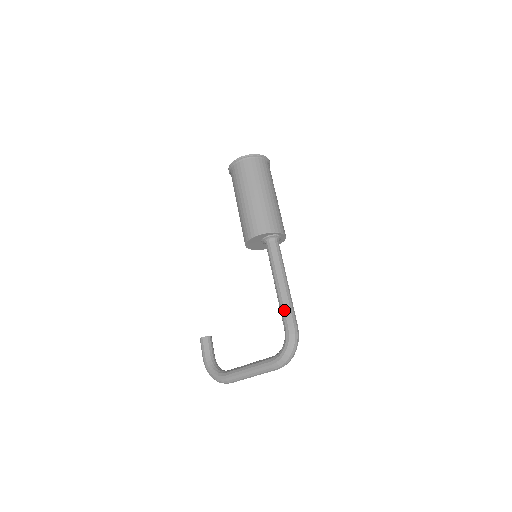
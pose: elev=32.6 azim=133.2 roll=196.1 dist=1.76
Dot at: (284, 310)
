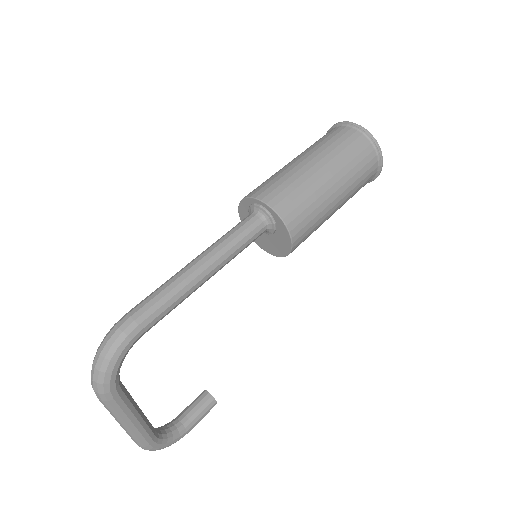
Dot at: occluded
